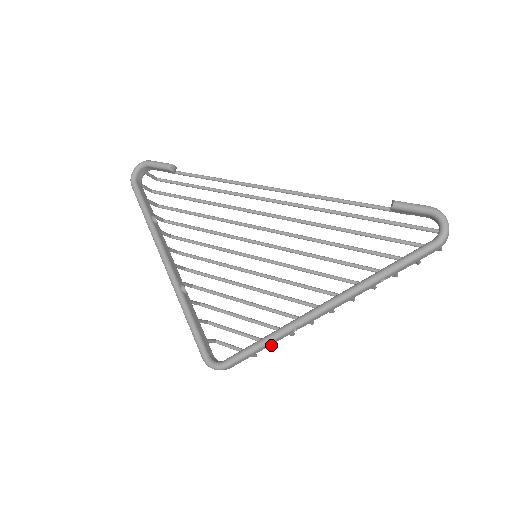
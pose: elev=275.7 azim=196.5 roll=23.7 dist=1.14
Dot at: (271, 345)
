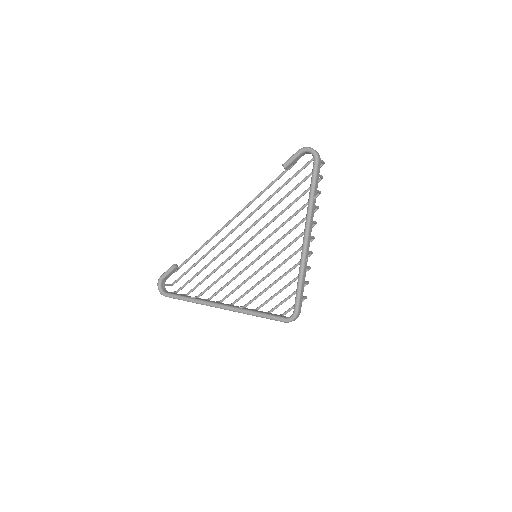
Dot at: (306, 282)
